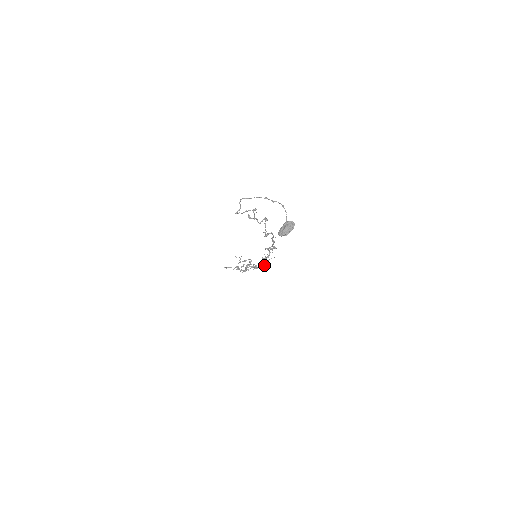
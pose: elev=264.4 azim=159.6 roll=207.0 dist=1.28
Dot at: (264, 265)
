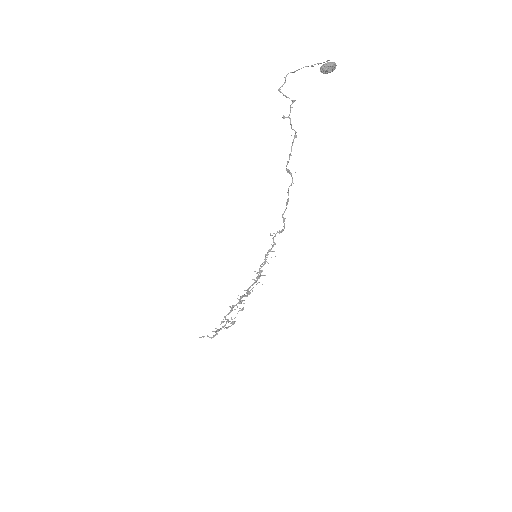
Dot at: (258, 282)
